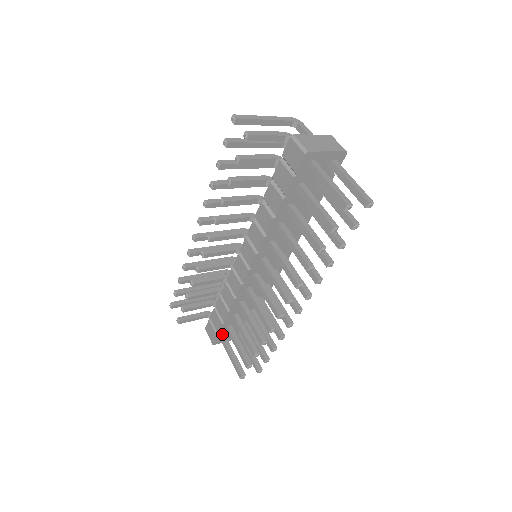
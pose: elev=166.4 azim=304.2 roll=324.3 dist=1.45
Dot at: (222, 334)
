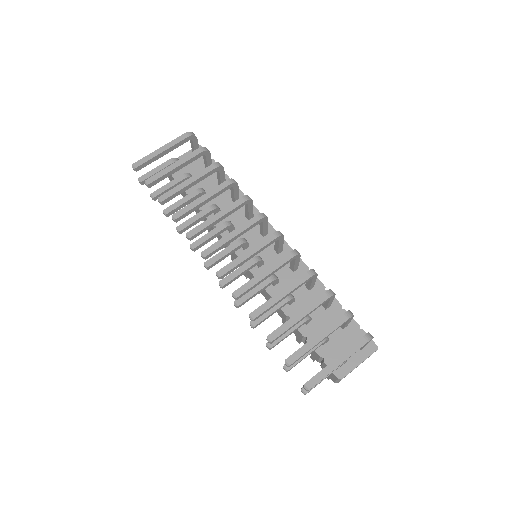
Dot at: occluded
